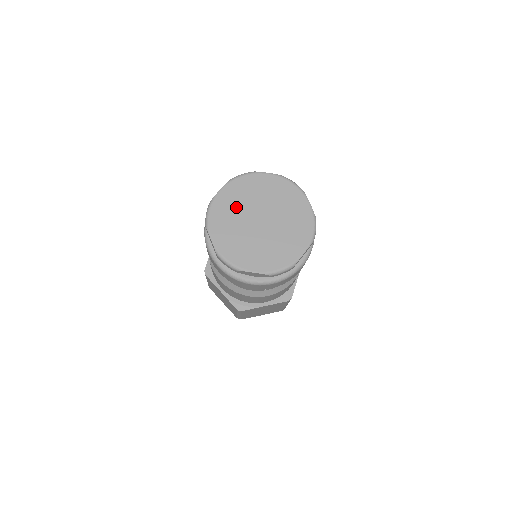
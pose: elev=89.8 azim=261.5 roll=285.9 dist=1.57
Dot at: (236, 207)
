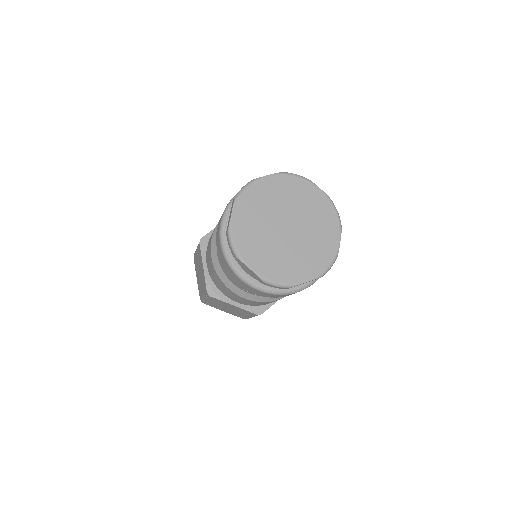
Dot at: (257, 225)
